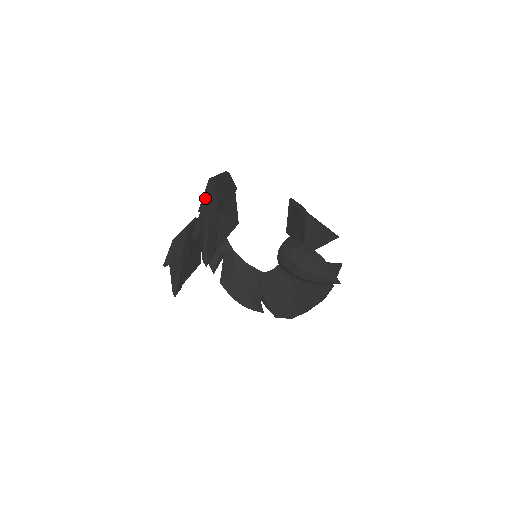
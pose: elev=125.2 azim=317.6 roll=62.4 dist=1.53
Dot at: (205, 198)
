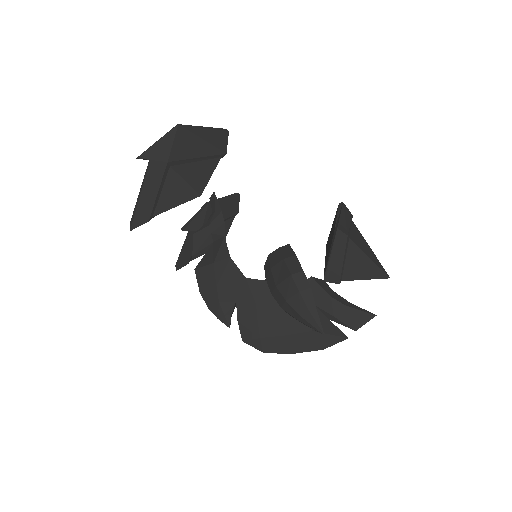
Dot at: (152, 145)
